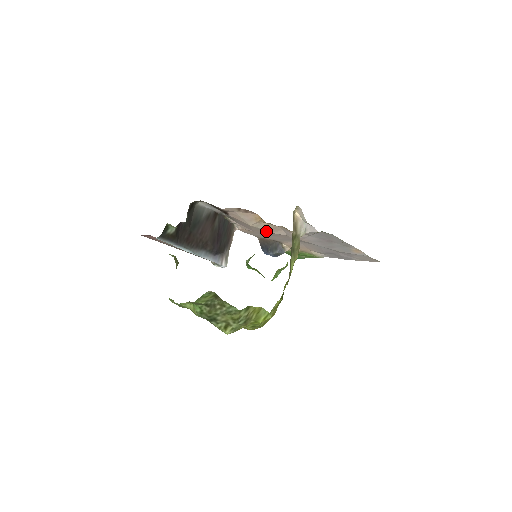
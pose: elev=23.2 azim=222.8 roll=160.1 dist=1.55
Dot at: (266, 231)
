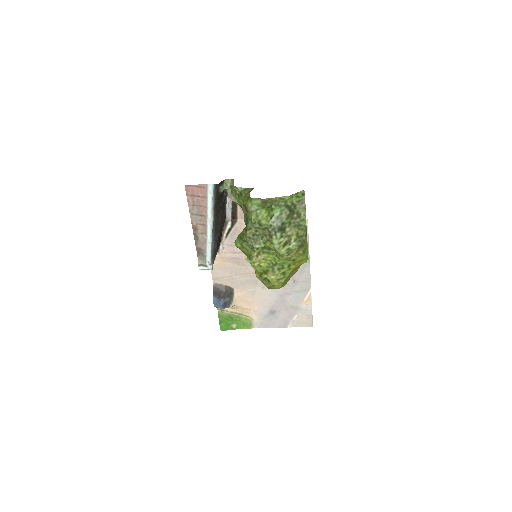
Dot at: occluded
